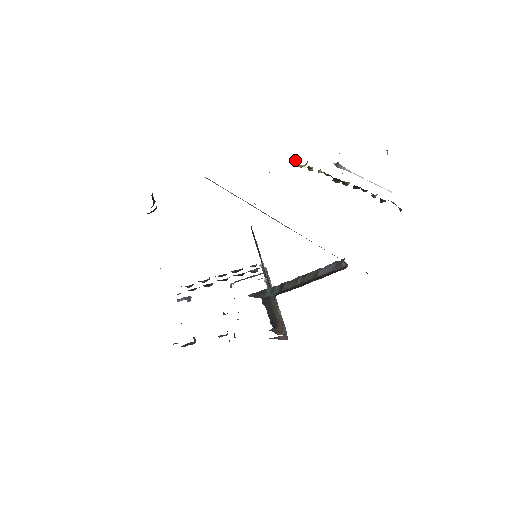
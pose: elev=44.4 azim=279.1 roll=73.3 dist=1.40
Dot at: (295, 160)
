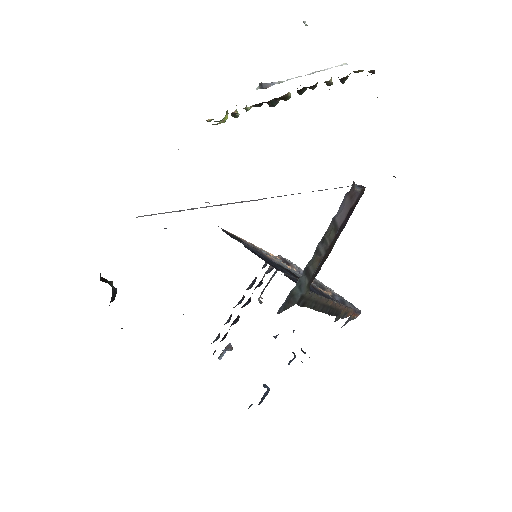
Dot at: (212, 119)
